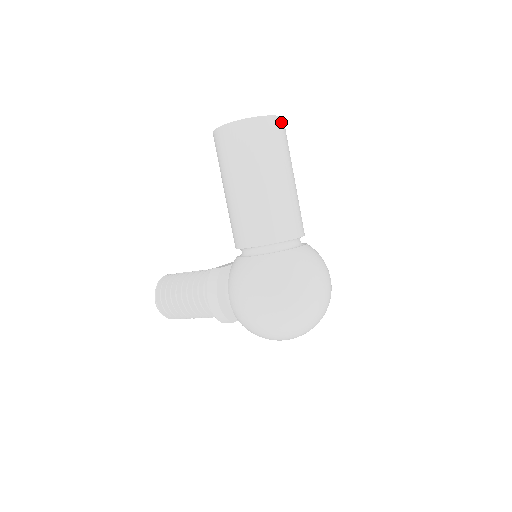
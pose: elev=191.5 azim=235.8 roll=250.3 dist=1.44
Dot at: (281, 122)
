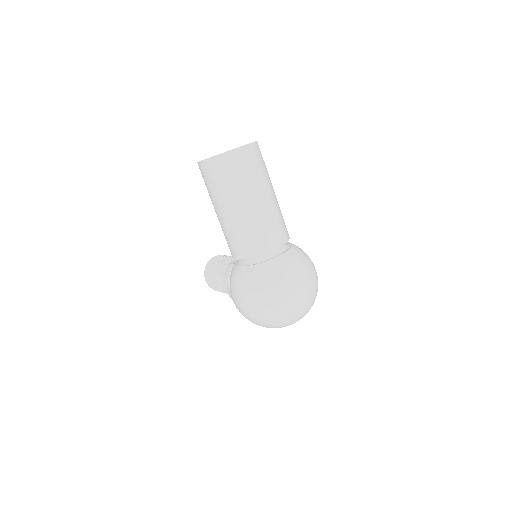
Dot at: (246, 150)
